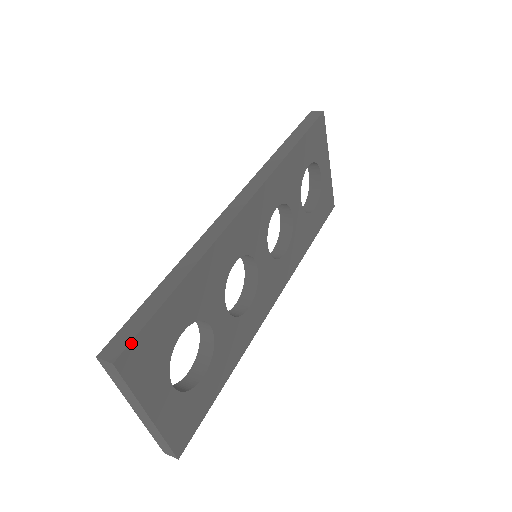
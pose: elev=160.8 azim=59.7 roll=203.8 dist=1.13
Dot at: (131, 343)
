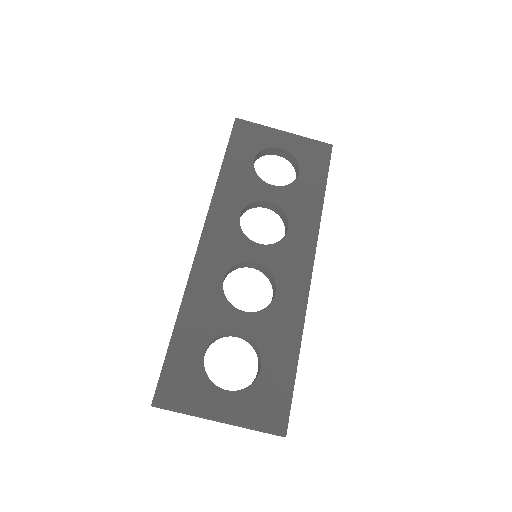
Dot at: (158, 386)
